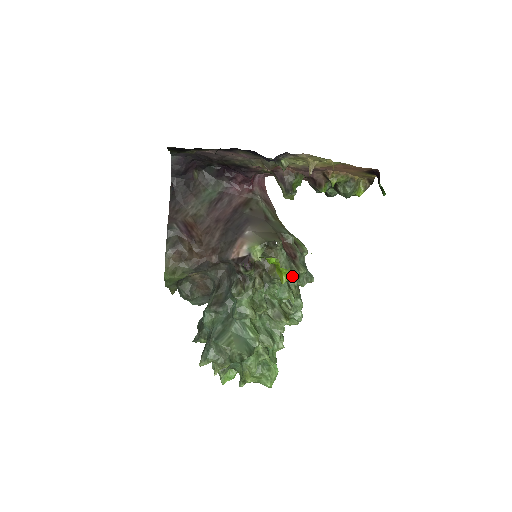
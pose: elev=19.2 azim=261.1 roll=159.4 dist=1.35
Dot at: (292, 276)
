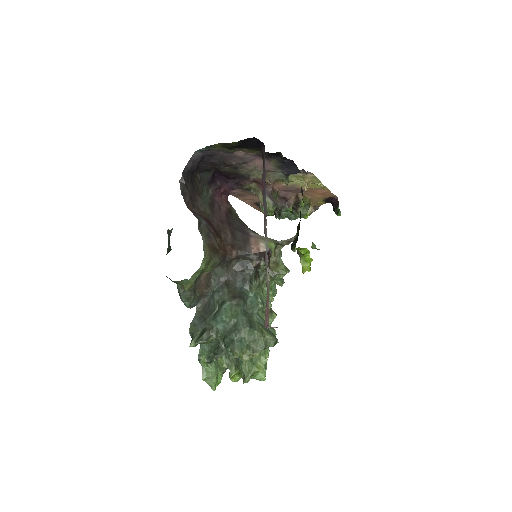
Dot at: occluded
